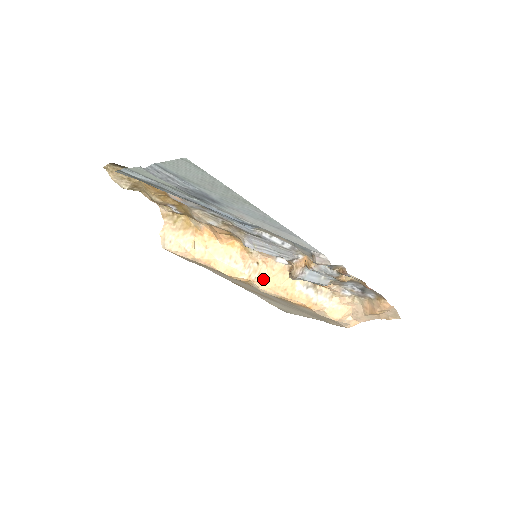
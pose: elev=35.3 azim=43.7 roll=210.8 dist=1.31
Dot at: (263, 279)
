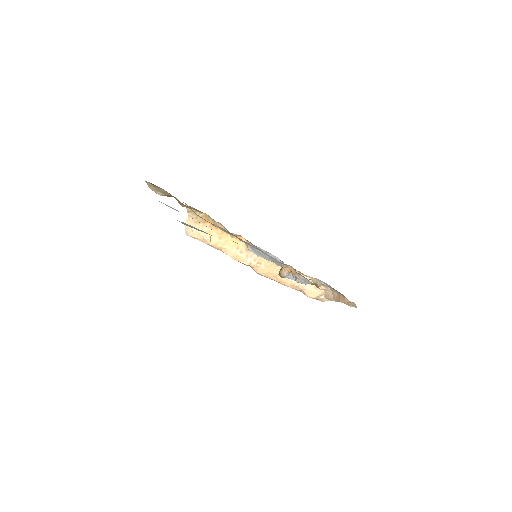
Dot at: (260, 267)
